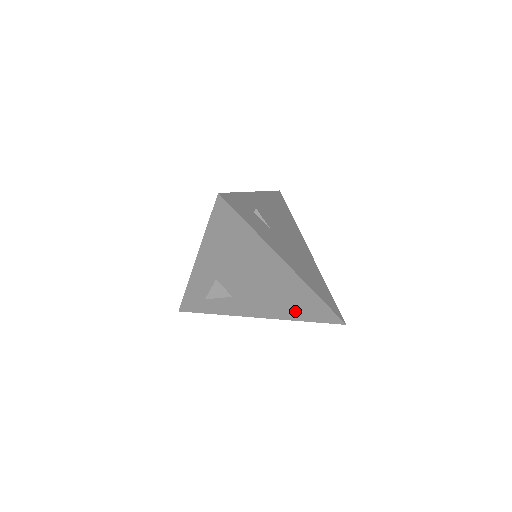
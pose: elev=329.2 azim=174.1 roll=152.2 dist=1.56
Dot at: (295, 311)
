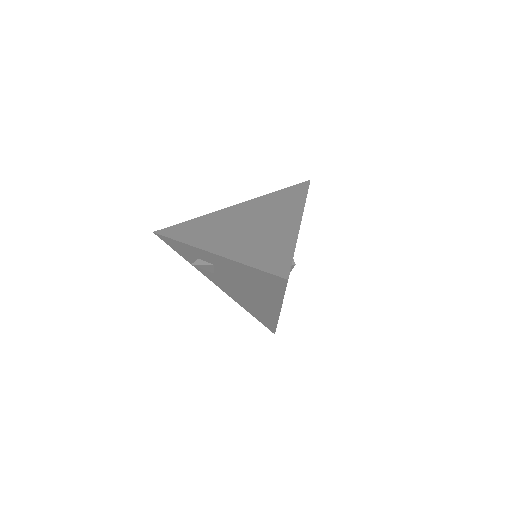
Dot at: (250, 309)
